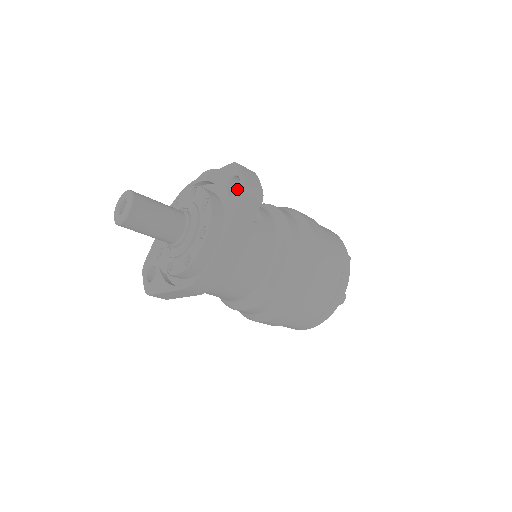
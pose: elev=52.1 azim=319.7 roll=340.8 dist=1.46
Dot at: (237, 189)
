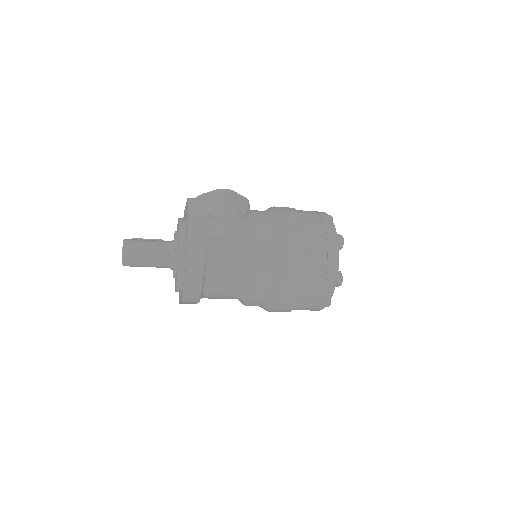
Dot at: occluded
